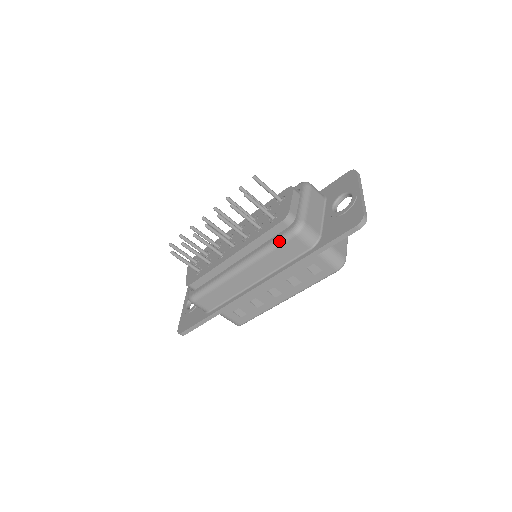
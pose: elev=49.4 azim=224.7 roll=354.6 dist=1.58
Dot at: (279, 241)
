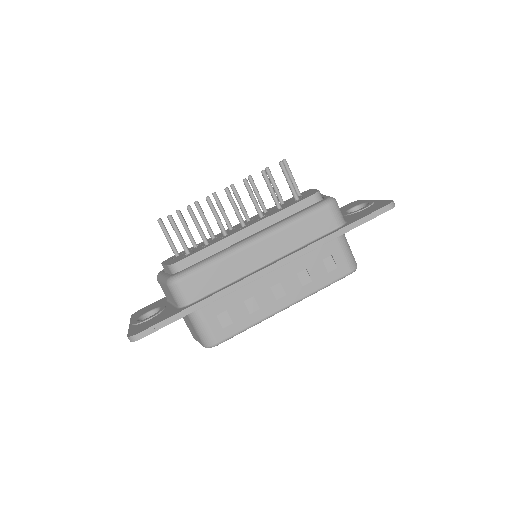
Dot at: (310, 210)
